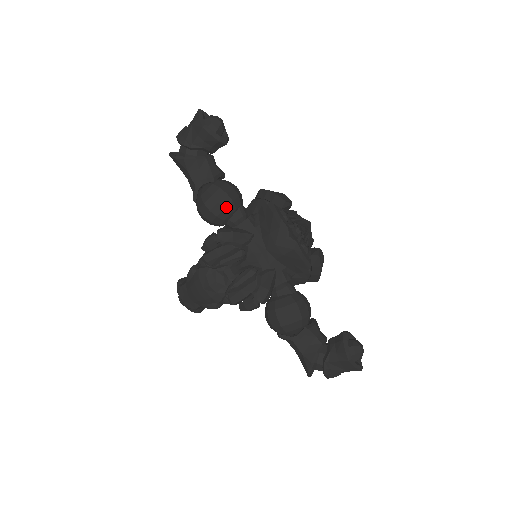
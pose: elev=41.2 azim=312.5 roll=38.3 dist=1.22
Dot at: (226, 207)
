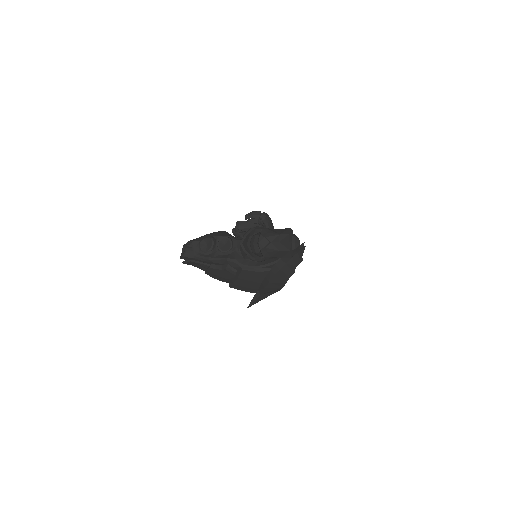
Dot at: occluded
